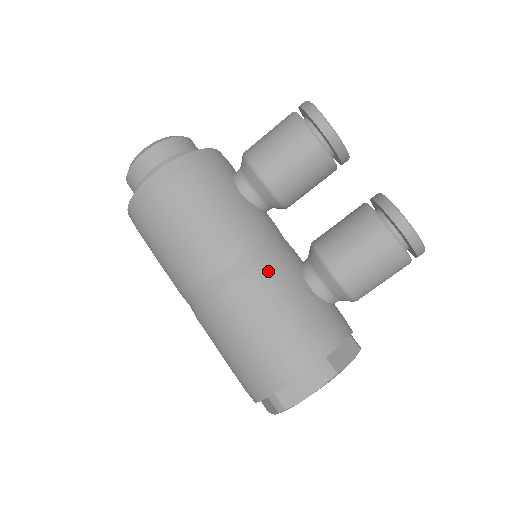
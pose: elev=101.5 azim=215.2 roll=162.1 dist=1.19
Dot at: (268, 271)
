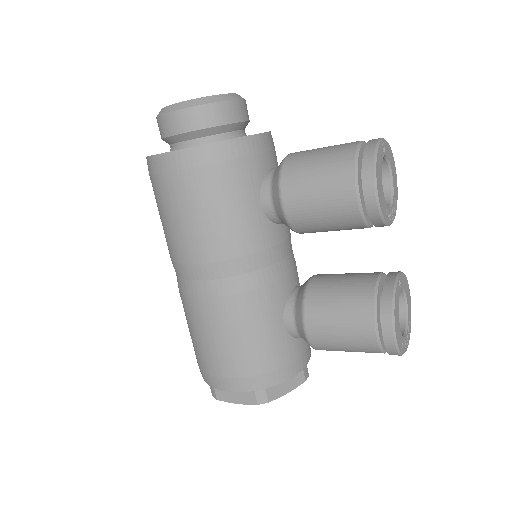
Dot at: (248, 300)
